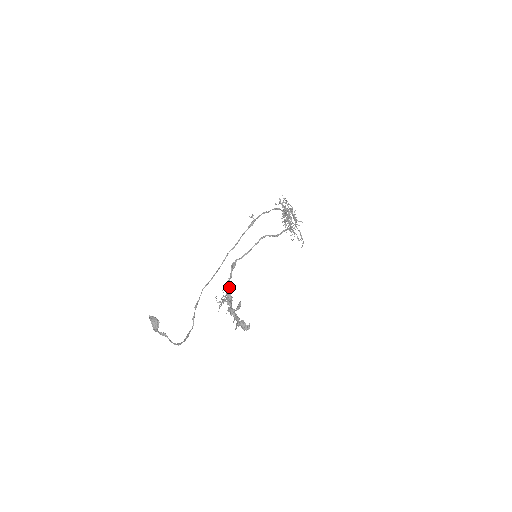
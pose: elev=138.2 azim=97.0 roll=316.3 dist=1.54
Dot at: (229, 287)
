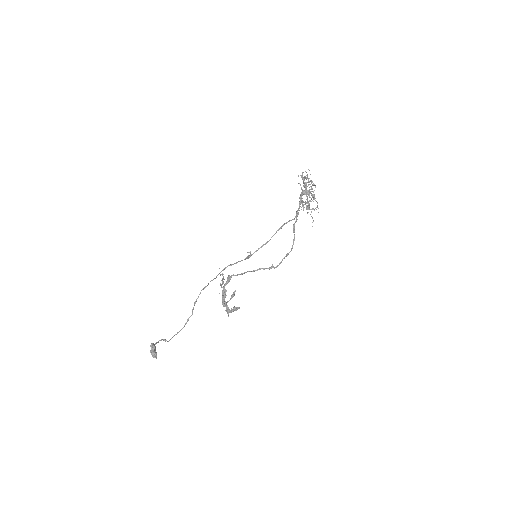
Dot at: (224, 289)
